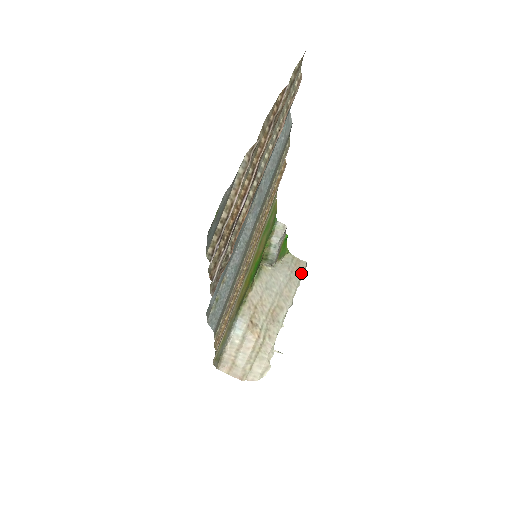
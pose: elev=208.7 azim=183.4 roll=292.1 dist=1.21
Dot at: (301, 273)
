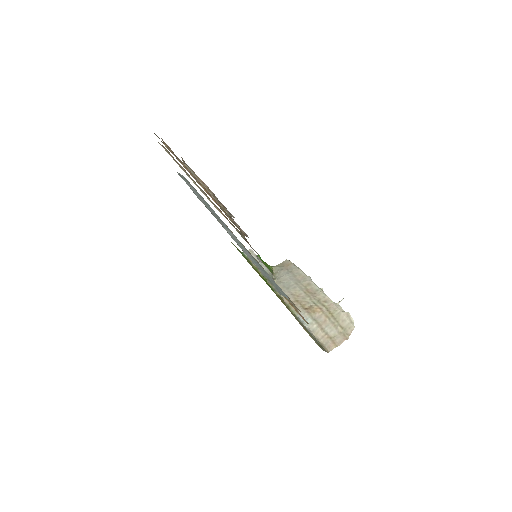
Dot at: (292, 264)
